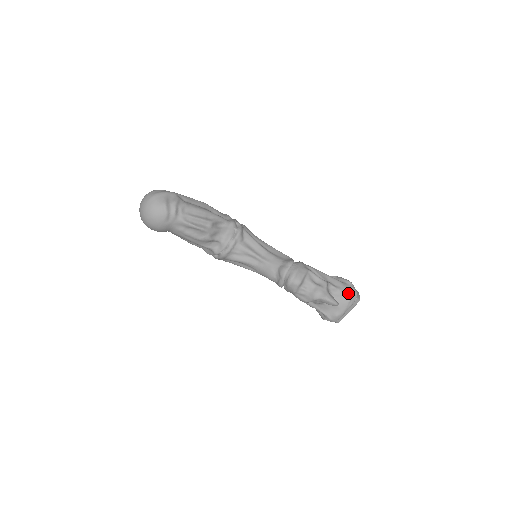
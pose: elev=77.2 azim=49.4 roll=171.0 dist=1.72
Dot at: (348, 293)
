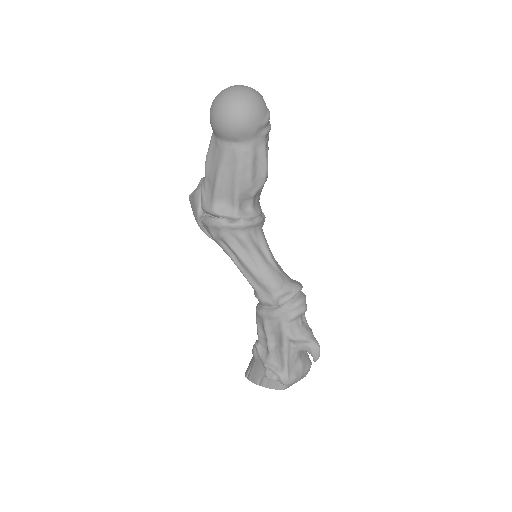
Dot at: occluded
